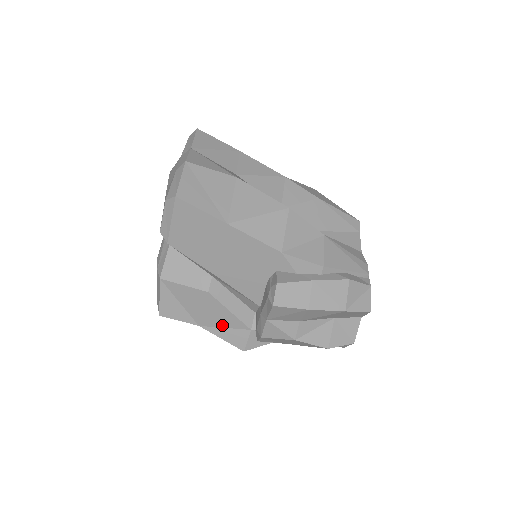
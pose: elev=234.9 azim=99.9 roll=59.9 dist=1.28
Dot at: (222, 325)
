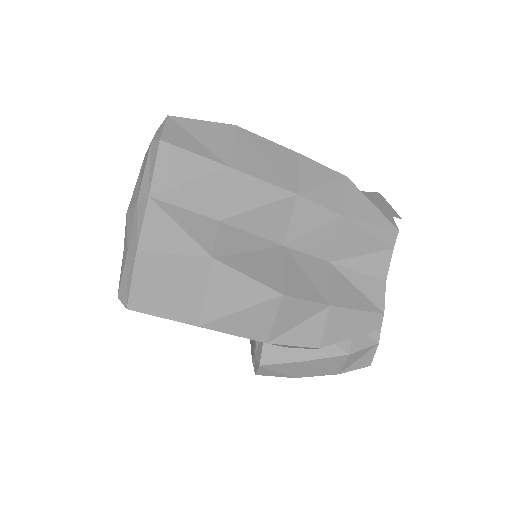
Dot at: occluded
